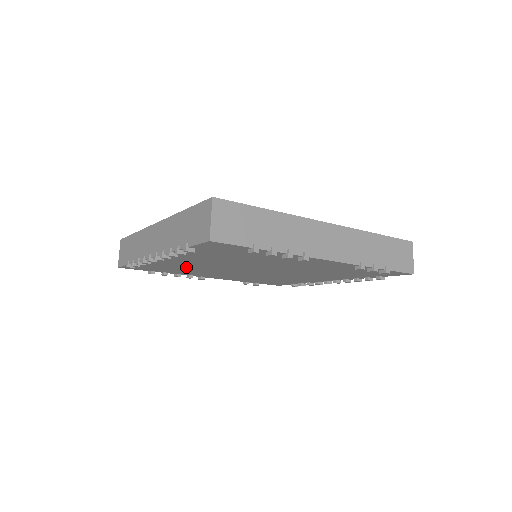
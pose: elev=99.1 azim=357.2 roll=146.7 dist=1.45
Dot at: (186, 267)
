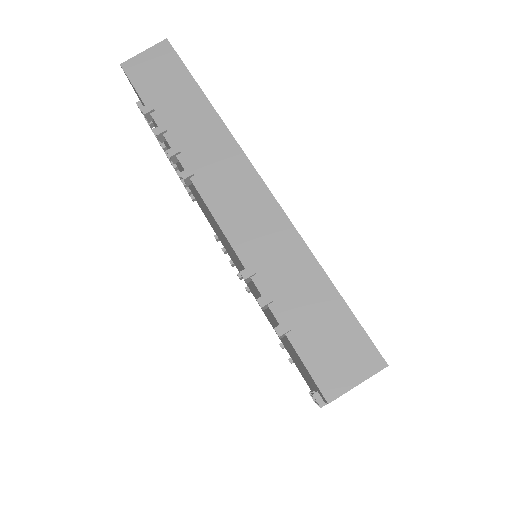
Dot at: occluded
